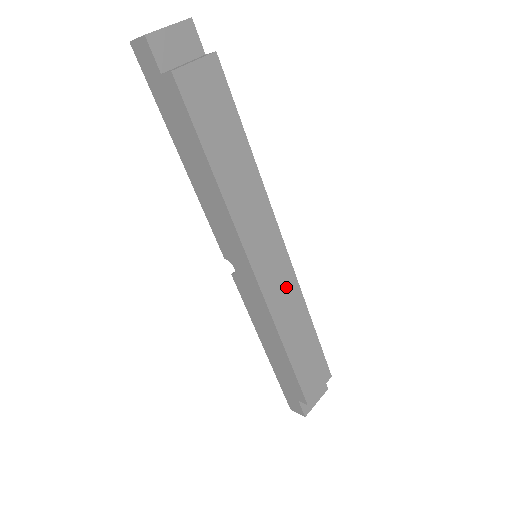
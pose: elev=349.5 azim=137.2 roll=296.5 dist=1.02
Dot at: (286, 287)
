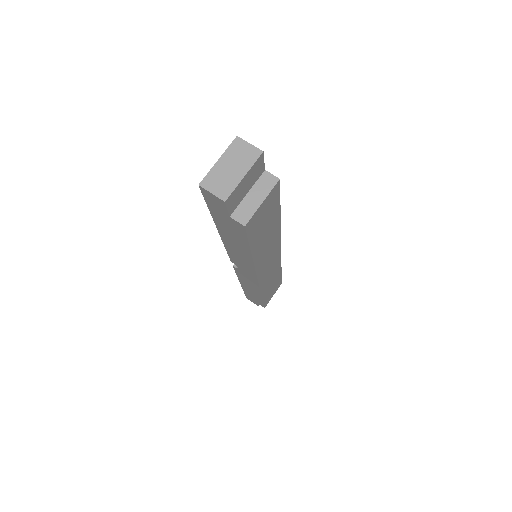
Dot at: (273, 269)
